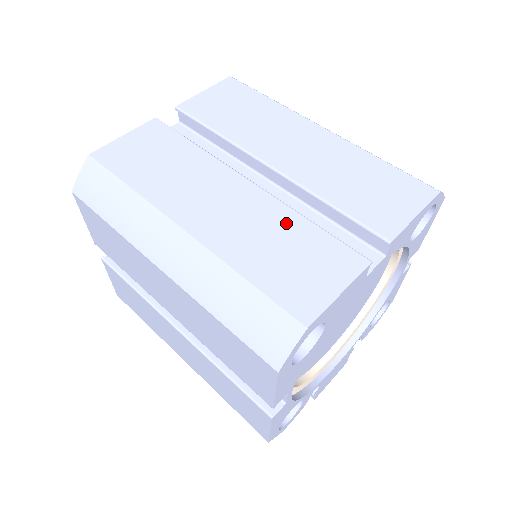
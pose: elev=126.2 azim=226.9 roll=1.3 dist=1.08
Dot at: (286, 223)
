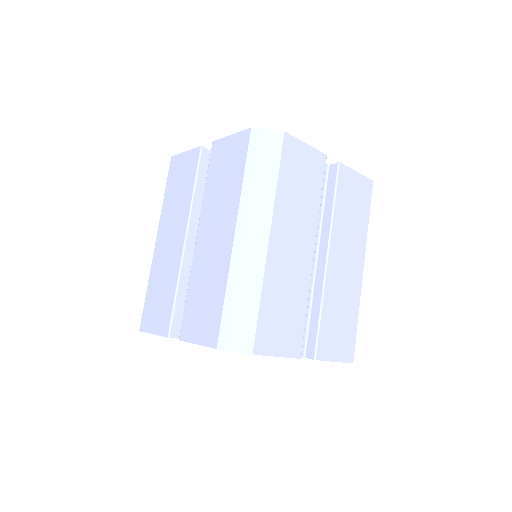
Dot at: (300, 296)
